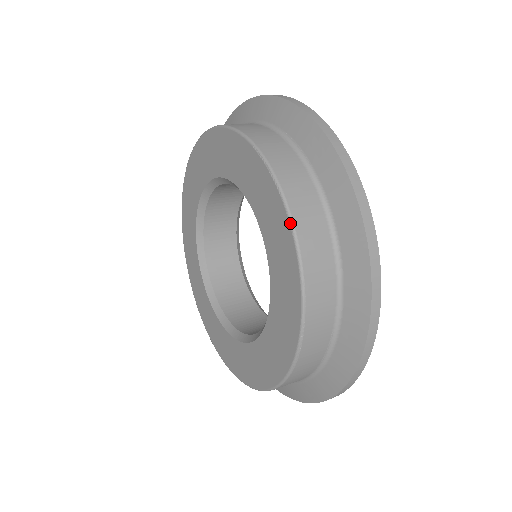
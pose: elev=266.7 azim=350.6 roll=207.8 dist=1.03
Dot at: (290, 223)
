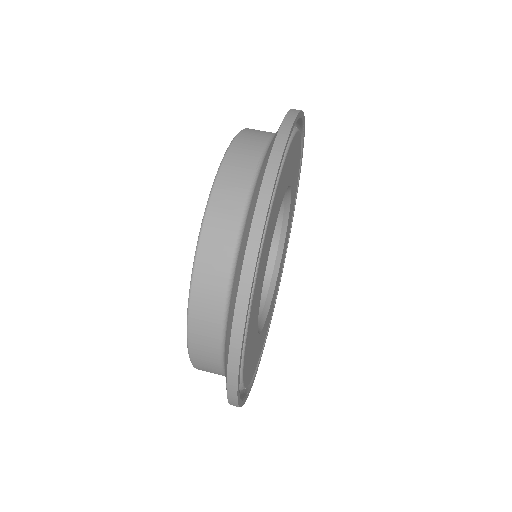
Dot at: occluded
